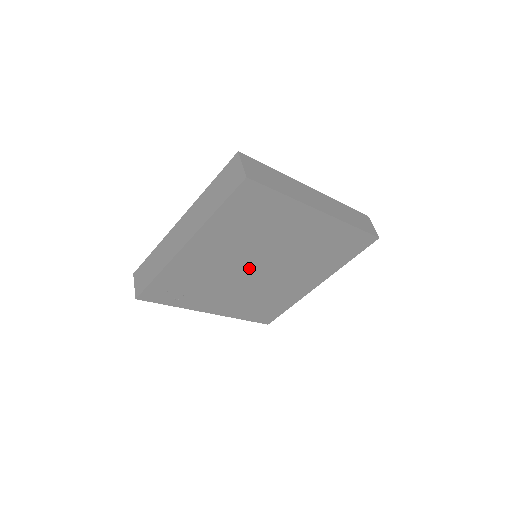
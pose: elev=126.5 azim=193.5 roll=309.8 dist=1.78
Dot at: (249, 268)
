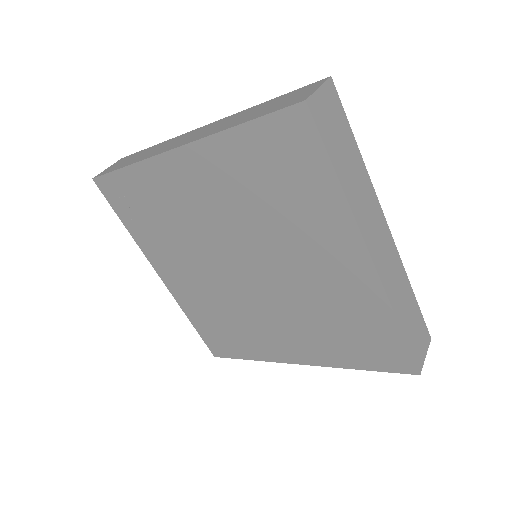
Dot at: (233, 258)
